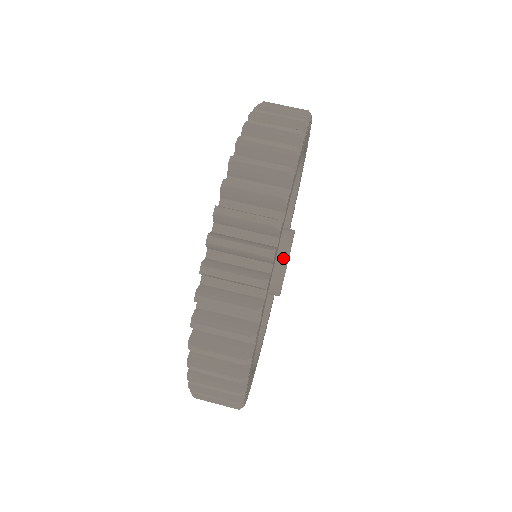
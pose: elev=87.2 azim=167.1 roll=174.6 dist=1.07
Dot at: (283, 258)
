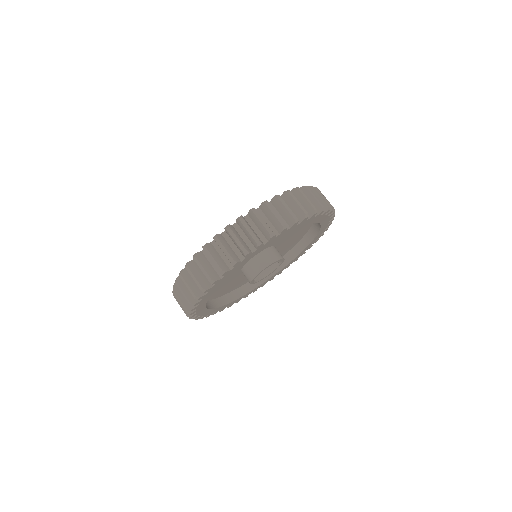
Dot at: (276, 258)
